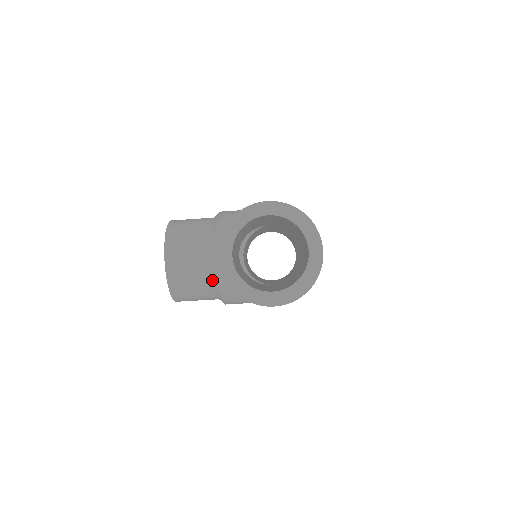
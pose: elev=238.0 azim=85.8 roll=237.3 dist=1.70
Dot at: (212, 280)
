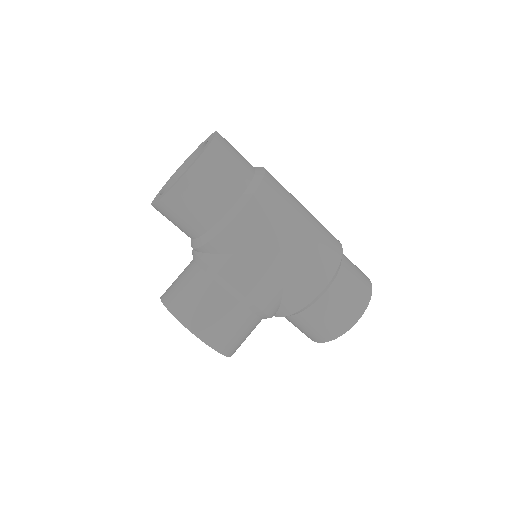
Dot at: (201, 271)
